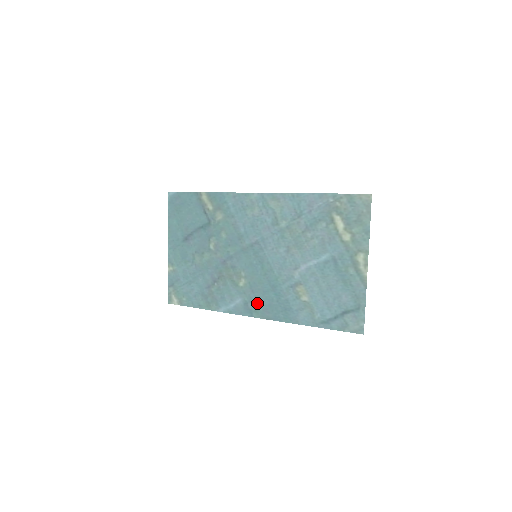
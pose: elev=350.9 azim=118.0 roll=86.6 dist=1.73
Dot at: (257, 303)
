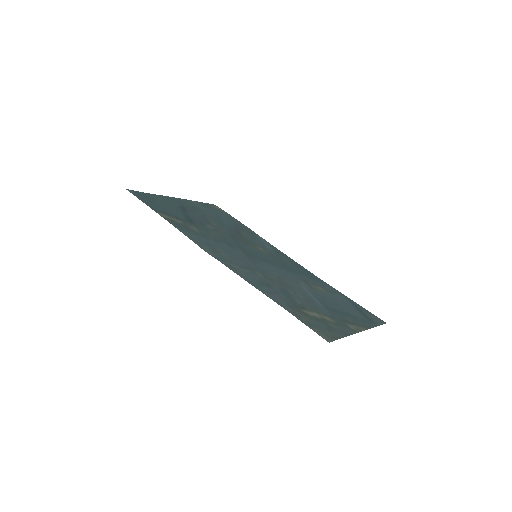
Dot at: (285, 259)
